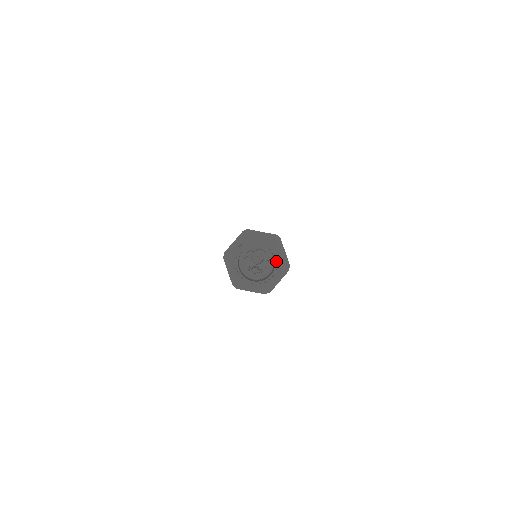
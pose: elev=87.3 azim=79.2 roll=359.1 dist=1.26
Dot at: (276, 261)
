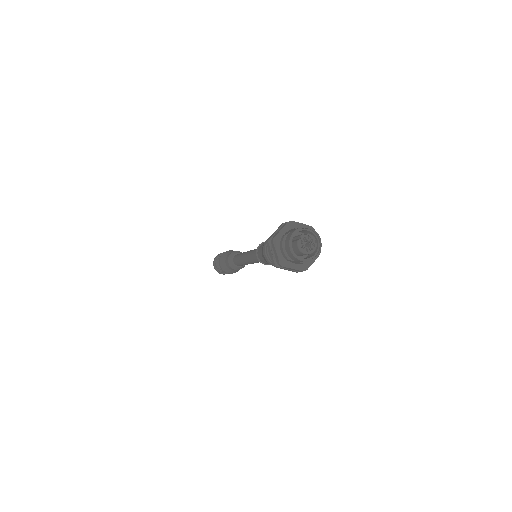
Dot at: (319, 244)
